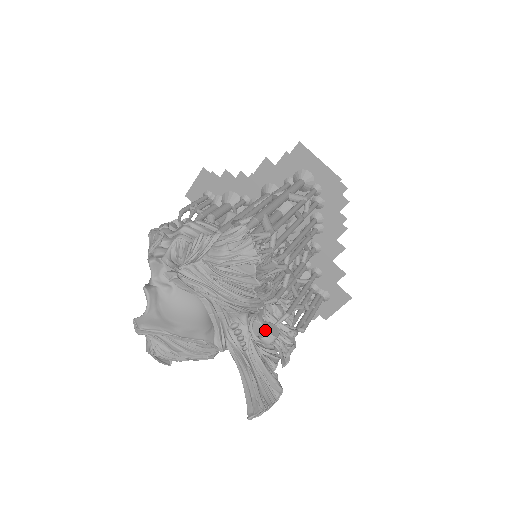
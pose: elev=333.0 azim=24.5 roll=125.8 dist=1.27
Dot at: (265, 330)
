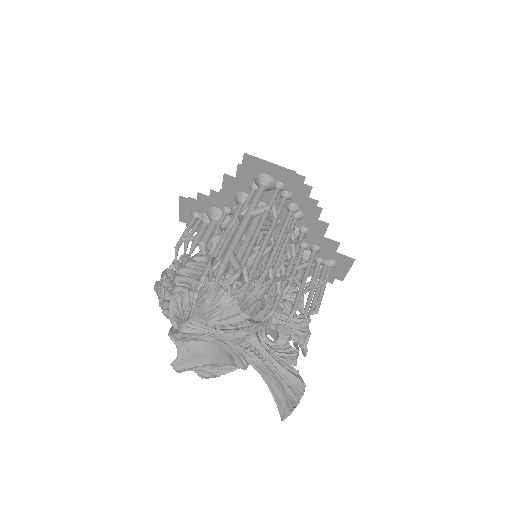
Dot at: (278, 333)
